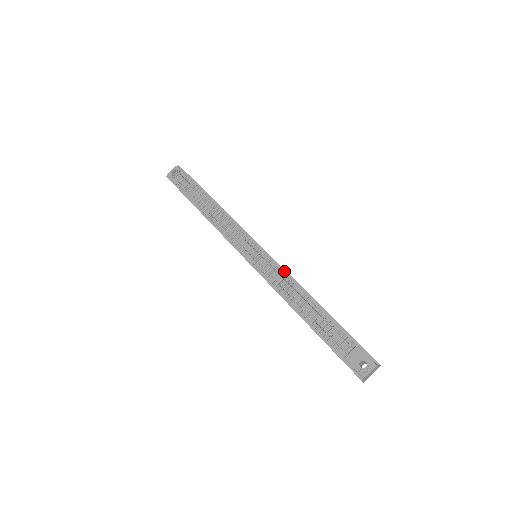
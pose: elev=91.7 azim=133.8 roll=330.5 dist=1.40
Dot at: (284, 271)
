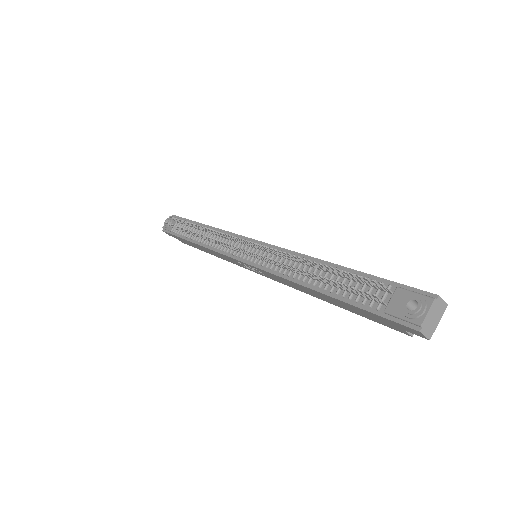
Dot at: (285, 250)
